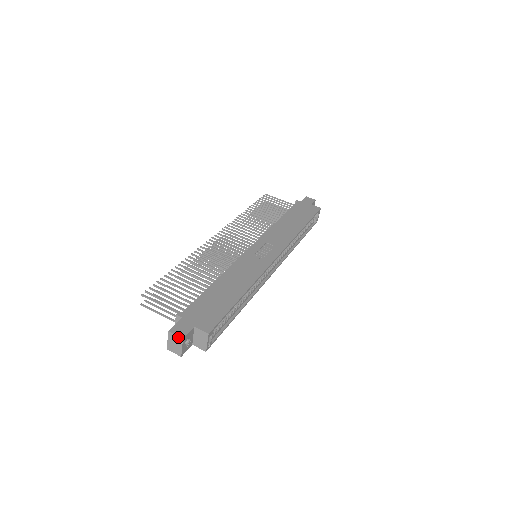
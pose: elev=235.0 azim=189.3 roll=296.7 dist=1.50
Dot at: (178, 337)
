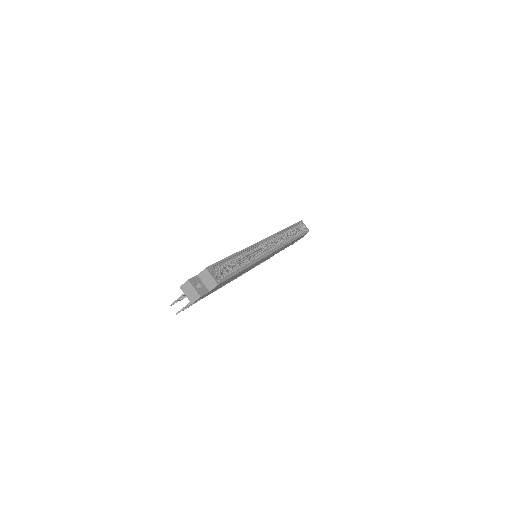
Dot at: (186, 283)
